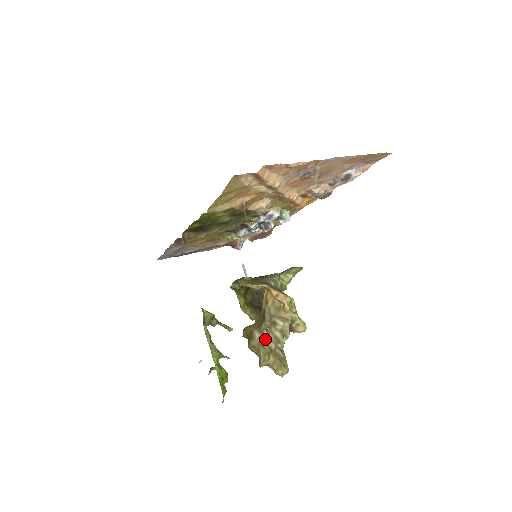
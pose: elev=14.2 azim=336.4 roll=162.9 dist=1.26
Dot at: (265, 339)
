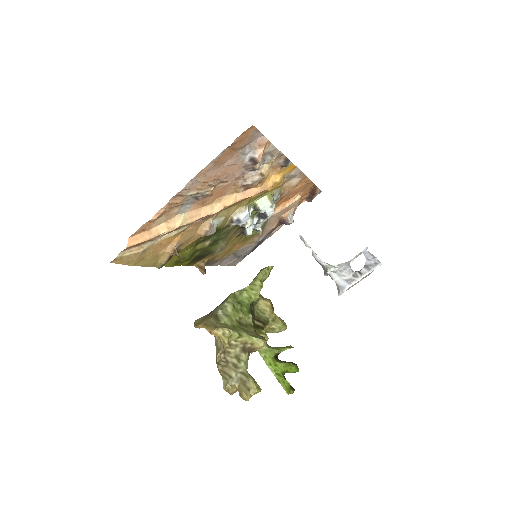
Dot at: (226, 369)
